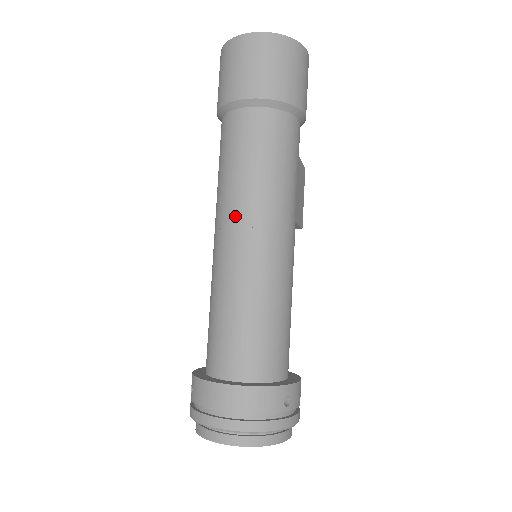
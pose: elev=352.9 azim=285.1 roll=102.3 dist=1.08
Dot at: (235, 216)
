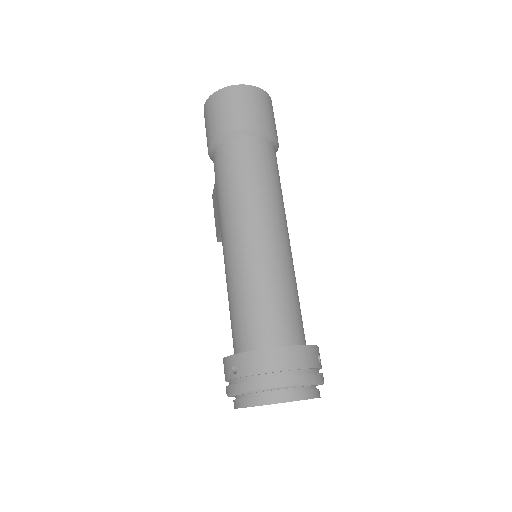
Dot at: (252, 215)
